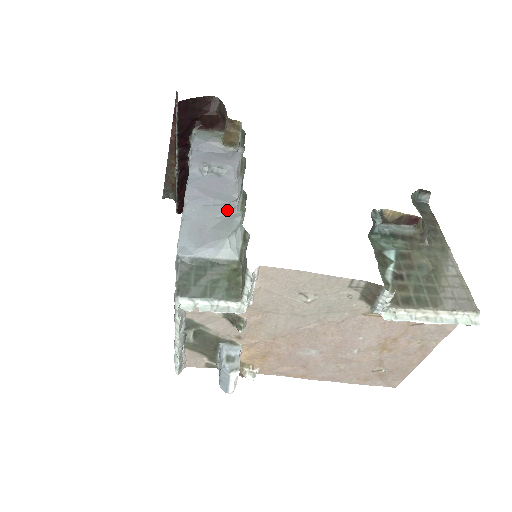
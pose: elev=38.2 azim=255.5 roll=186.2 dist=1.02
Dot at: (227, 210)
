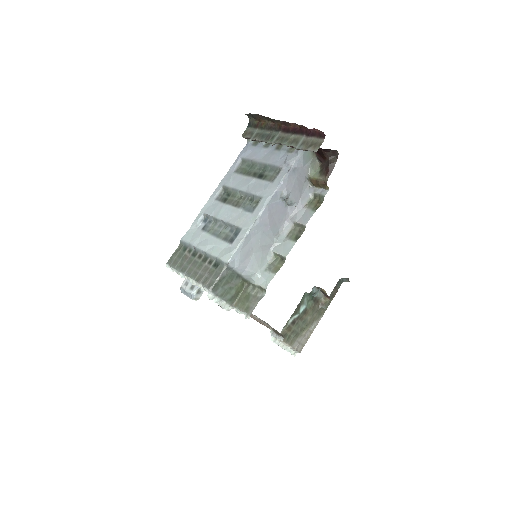
Dot at: (269, 244)
